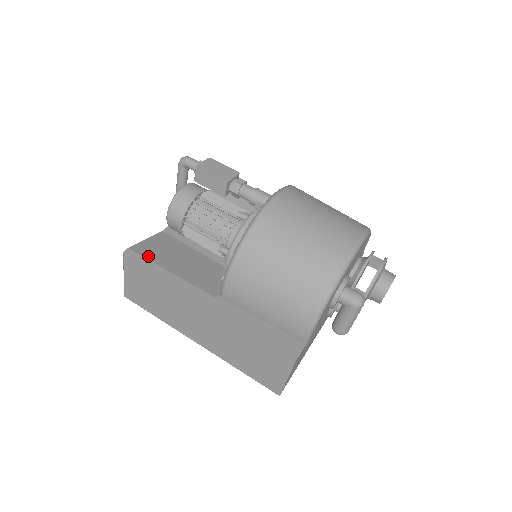
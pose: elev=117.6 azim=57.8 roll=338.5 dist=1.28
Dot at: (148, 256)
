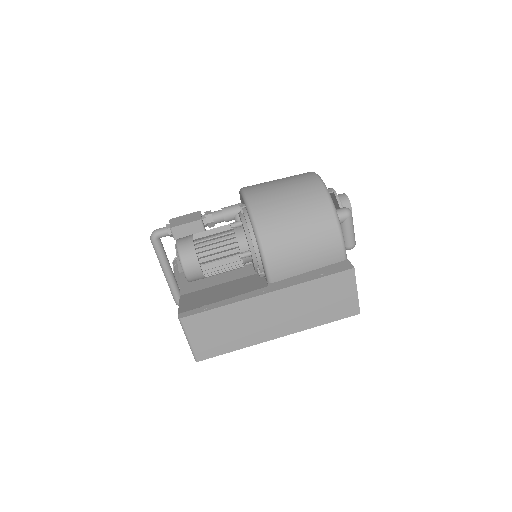
Dot at: (197, 307)
